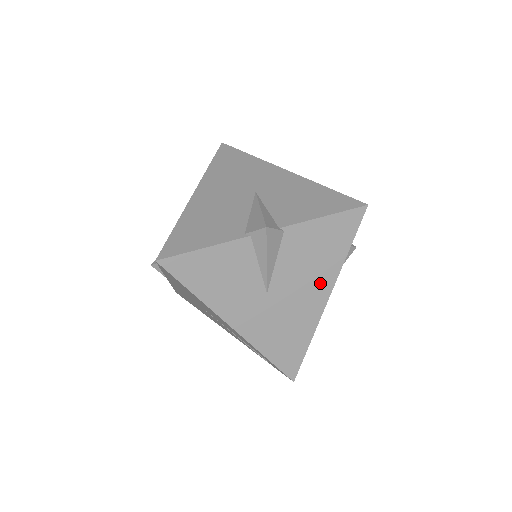
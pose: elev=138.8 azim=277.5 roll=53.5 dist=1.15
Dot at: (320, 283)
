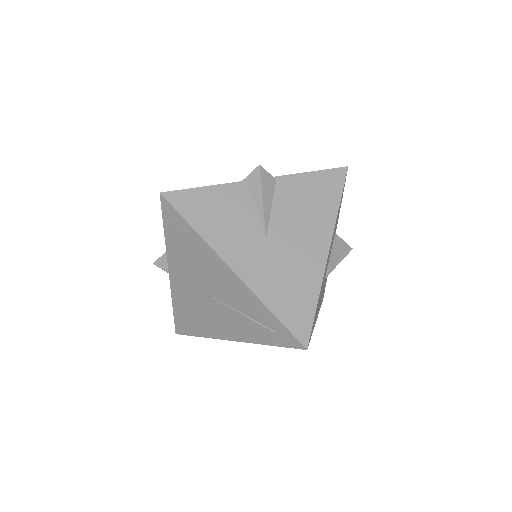
Dot at: (318, 233)
